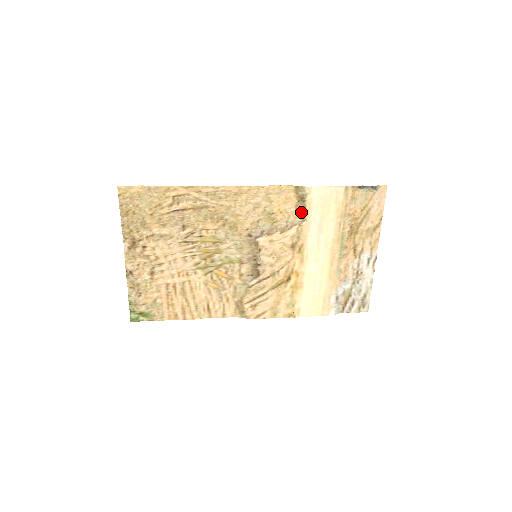
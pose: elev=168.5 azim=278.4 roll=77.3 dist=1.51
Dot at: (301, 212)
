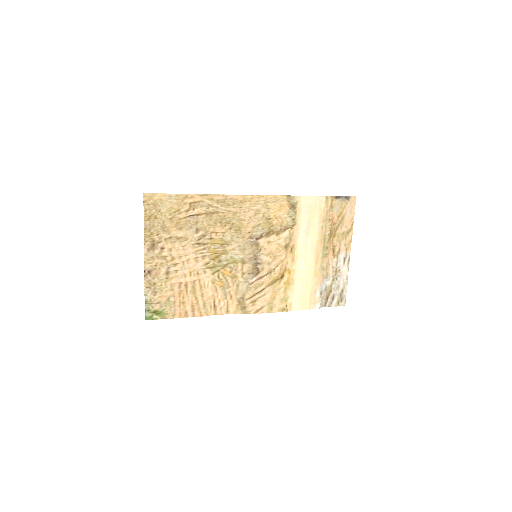
Dot at: (292, 217)
